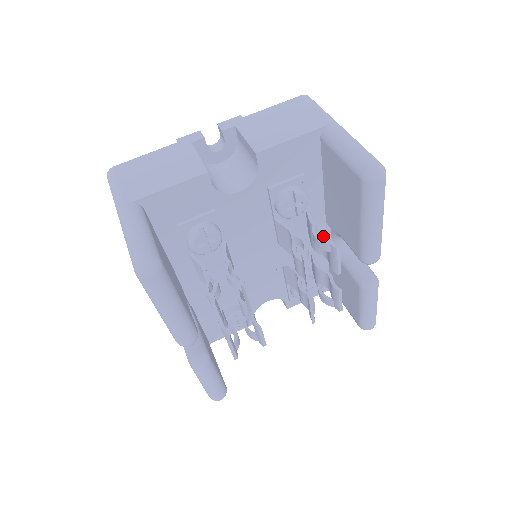
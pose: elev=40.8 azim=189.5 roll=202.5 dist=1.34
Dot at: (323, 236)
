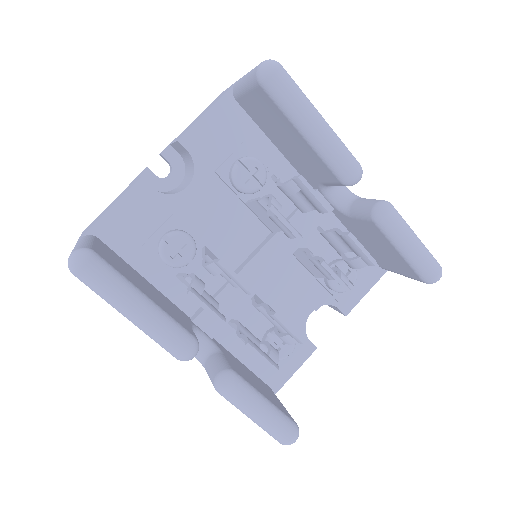
Dot at: occluded
